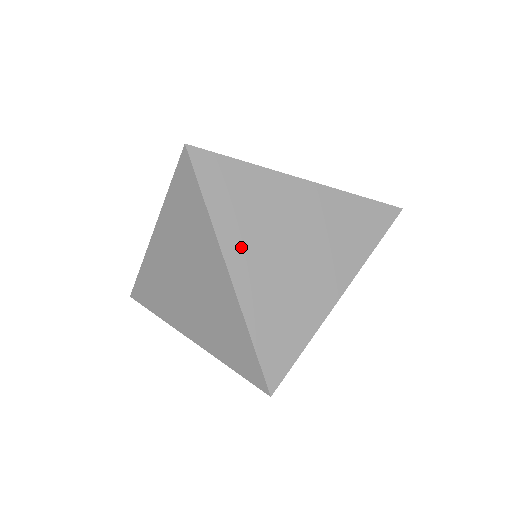
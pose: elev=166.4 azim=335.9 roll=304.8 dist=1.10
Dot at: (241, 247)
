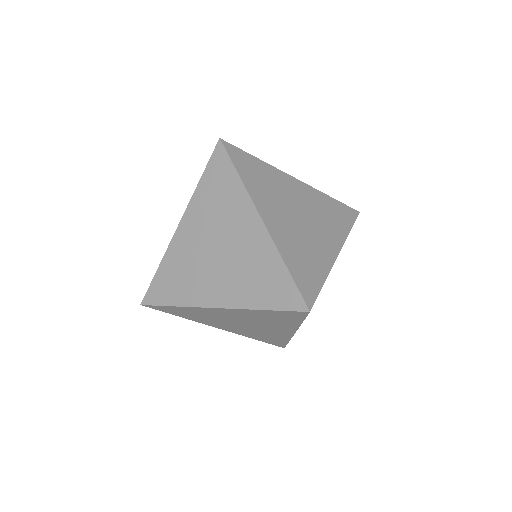
Dot at: (266, 206)
